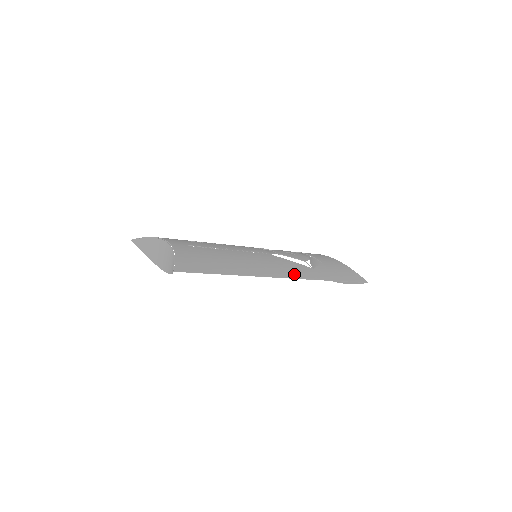
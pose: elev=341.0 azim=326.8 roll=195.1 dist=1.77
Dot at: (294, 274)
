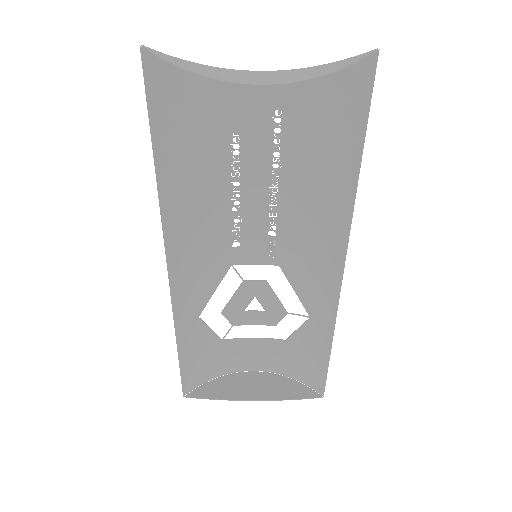
Dot at: (333, 281)
